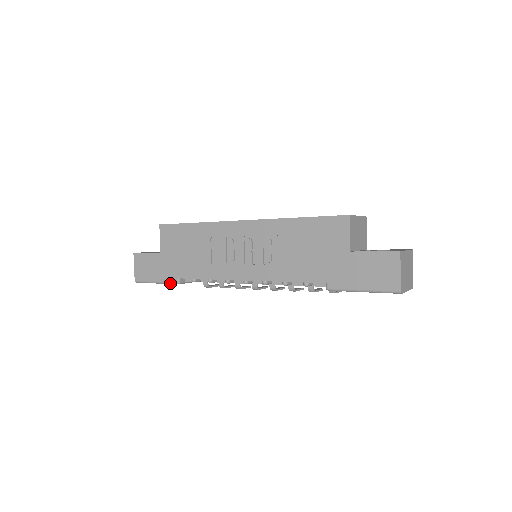
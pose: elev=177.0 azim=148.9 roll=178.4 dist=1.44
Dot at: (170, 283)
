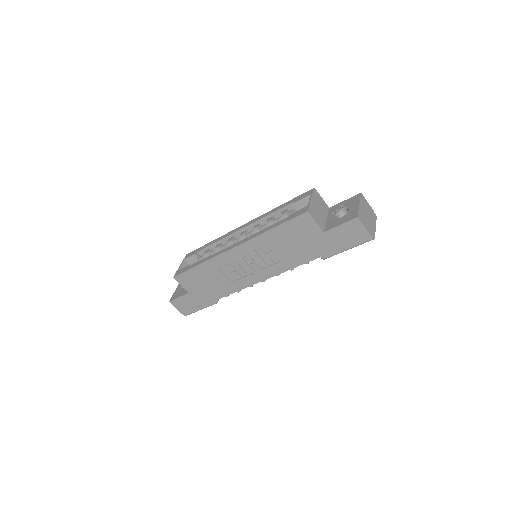
Dot at: occluded
